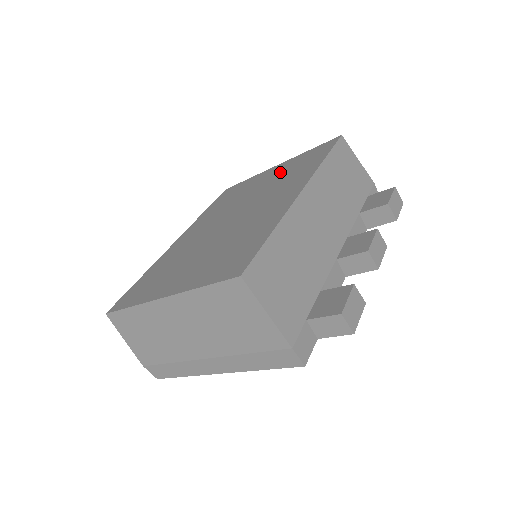
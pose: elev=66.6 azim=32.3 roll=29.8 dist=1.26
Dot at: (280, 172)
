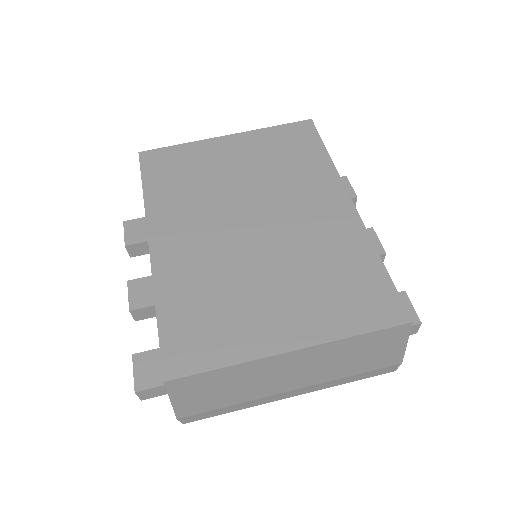
Dot at: (257, 154)
